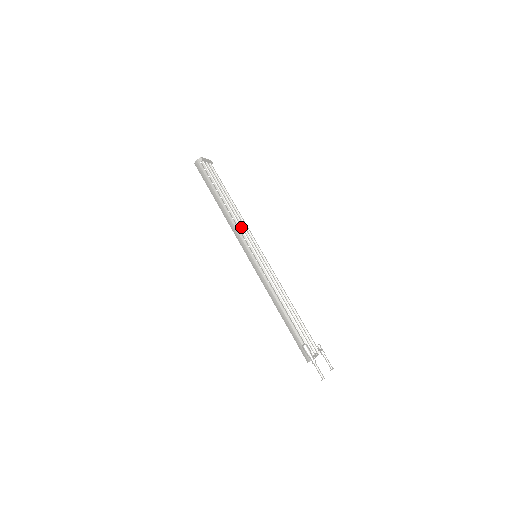
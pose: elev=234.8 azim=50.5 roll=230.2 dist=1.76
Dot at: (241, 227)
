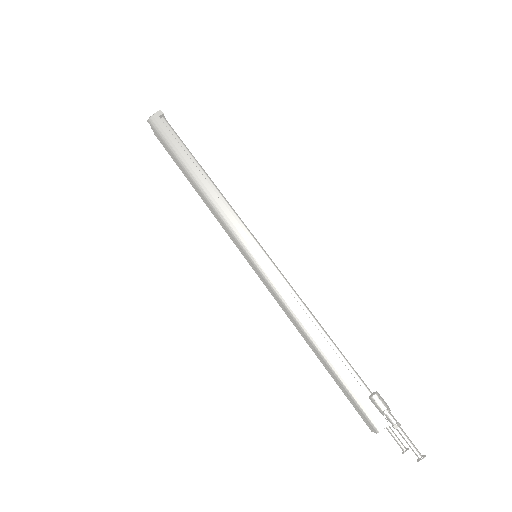
Dot at: occluded
